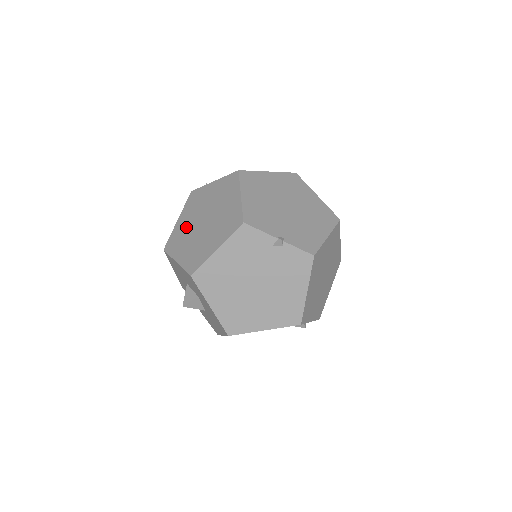
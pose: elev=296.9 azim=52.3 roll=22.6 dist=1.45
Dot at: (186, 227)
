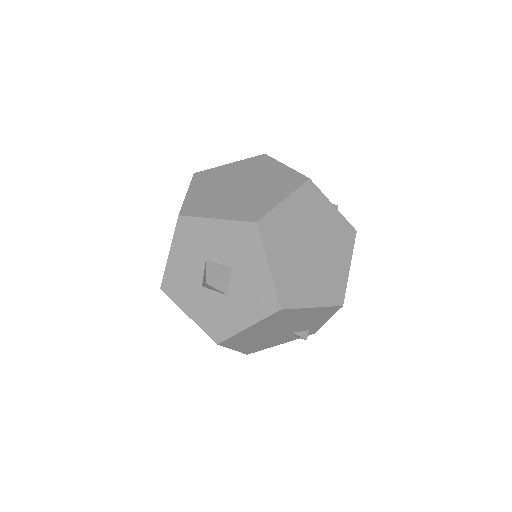
Dot at: (210, 194)
